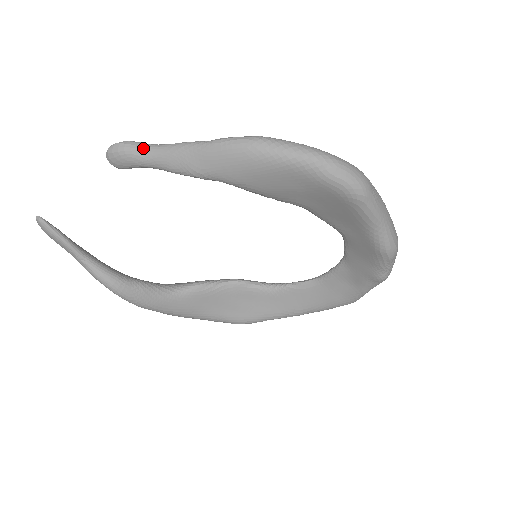
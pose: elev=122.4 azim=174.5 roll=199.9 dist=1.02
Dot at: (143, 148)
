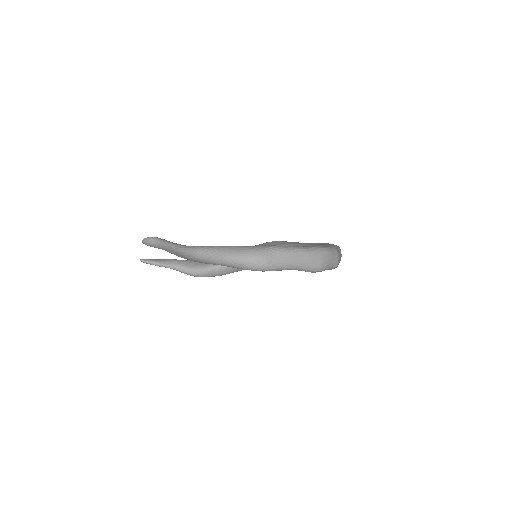
Dot at: (154, 244)
